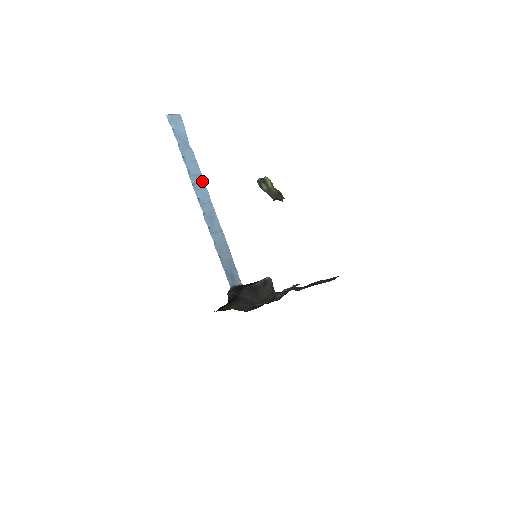
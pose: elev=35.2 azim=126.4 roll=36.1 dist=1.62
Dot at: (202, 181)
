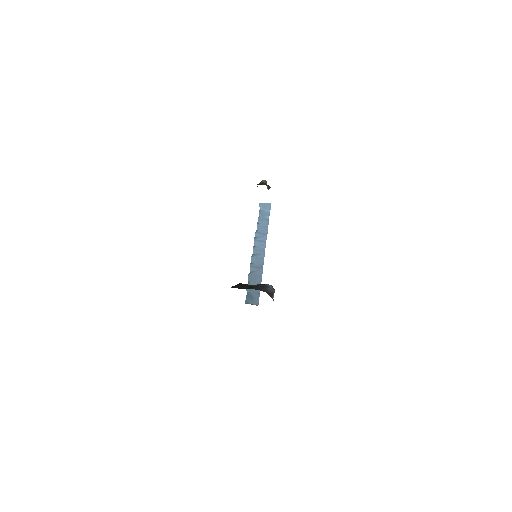
Dot at: (265, 238)
